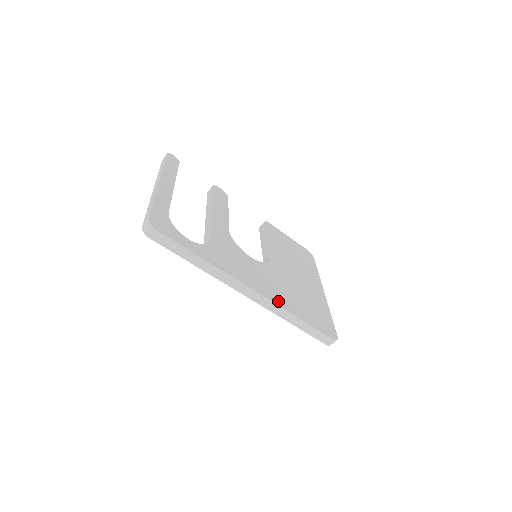
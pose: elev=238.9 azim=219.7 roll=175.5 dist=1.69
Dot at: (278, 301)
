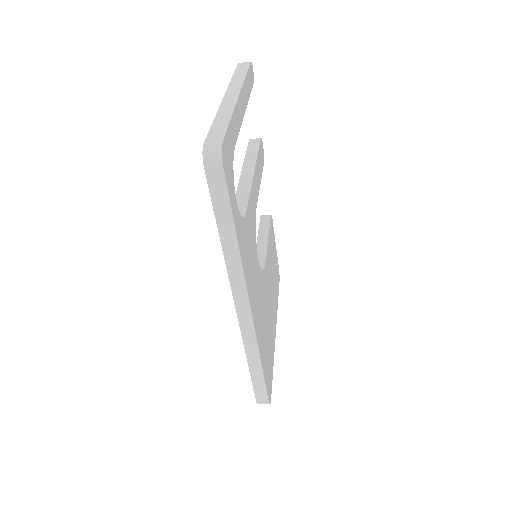
Dot at: (258, 334)
